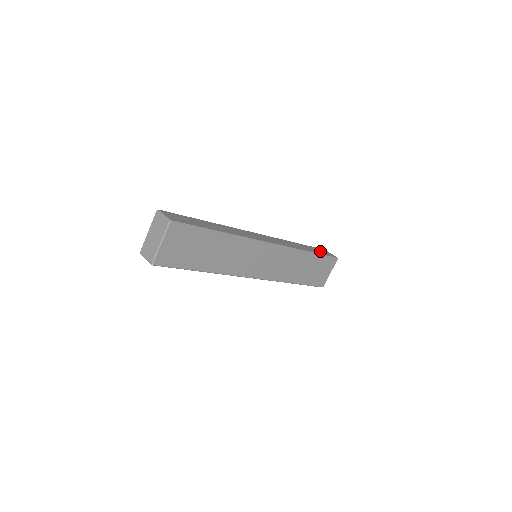
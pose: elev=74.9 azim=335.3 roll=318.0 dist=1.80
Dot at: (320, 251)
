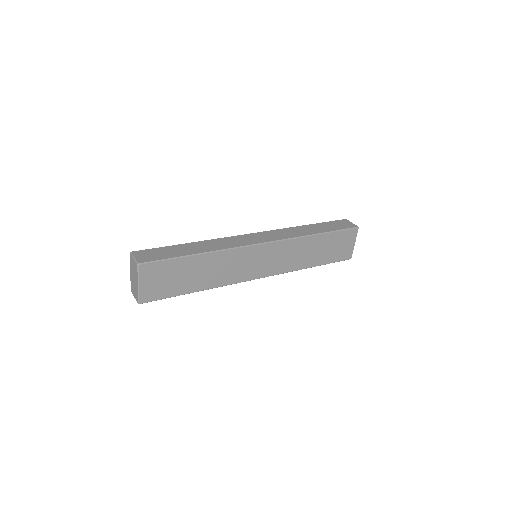
Dot at: (335, 225)
